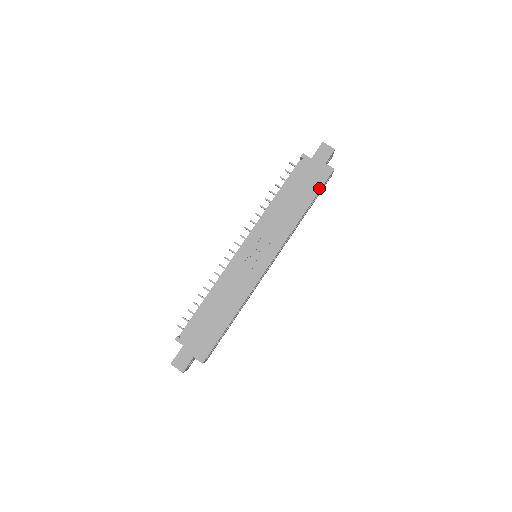
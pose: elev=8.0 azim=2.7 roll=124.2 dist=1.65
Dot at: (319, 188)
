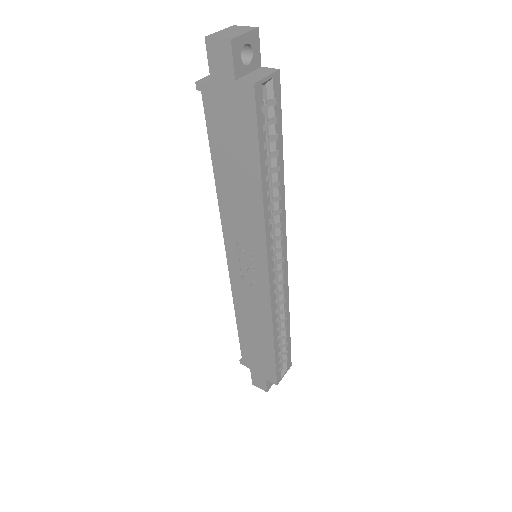
Dot at: (254, 135)
